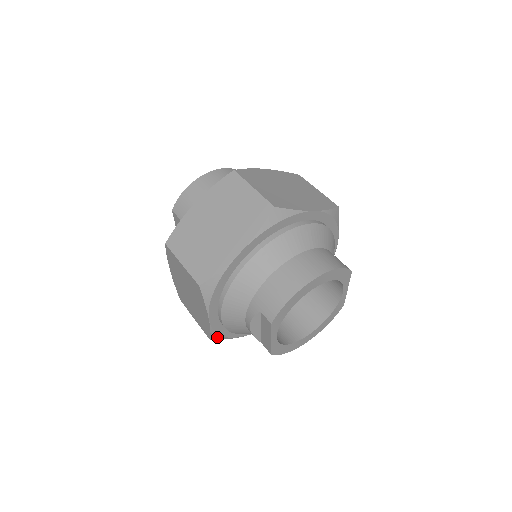
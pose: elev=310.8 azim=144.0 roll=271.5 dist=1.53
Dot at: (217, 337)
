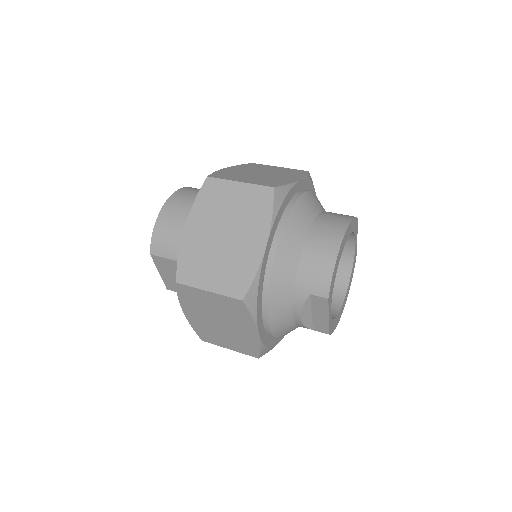
Dot at: (264, 352)
